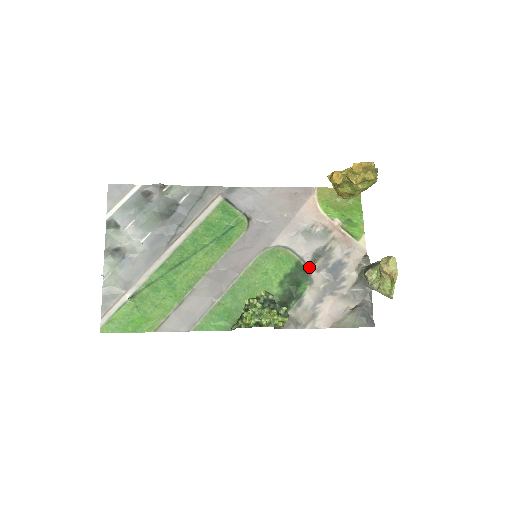
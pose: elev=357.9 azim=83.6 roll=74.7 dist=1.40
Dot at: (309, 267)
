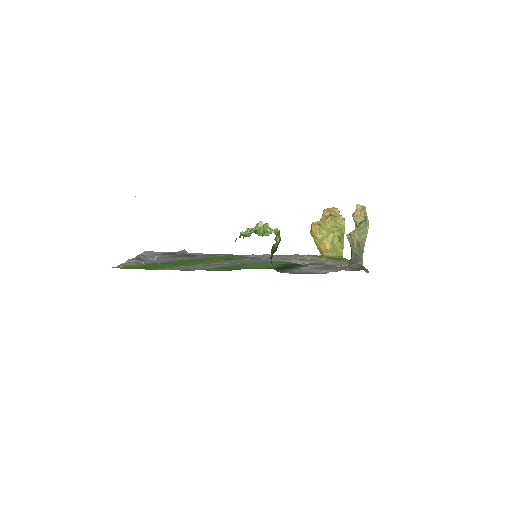
Dot at: occluded
